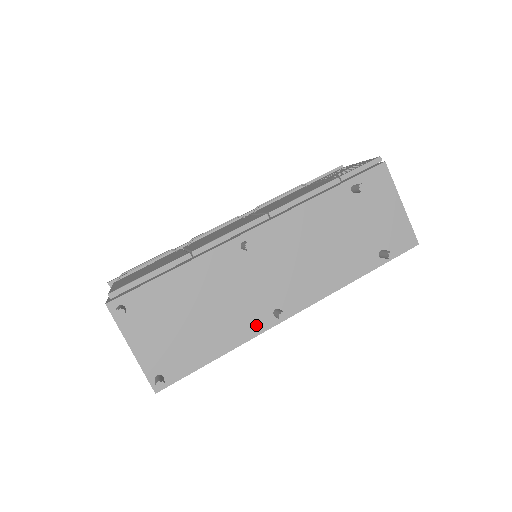
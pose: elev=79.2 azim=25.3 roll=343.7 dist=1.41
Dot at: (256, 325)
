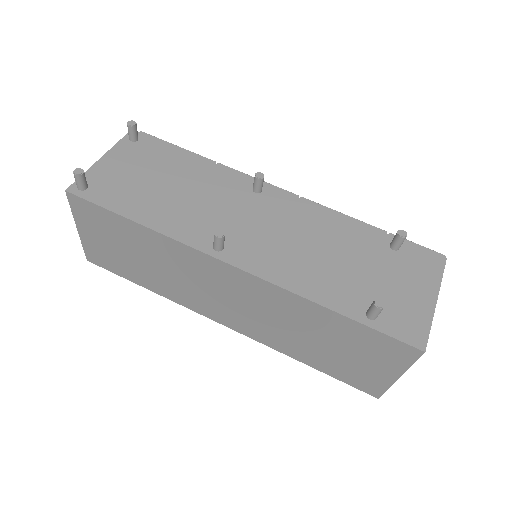
Dot at: (191, 235)
